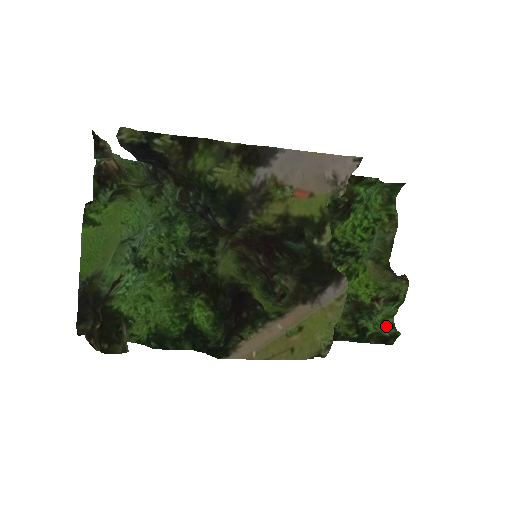
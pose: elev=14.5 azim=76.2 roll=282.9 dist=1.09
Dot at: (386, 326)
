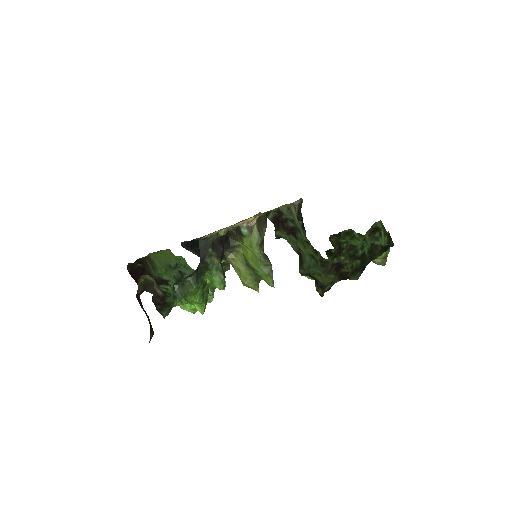
Dot at: occluded
